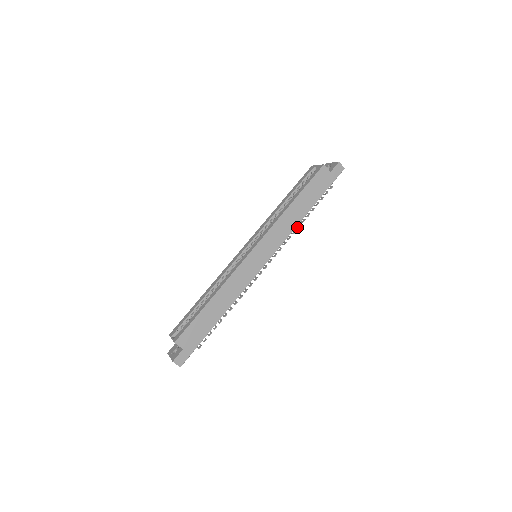
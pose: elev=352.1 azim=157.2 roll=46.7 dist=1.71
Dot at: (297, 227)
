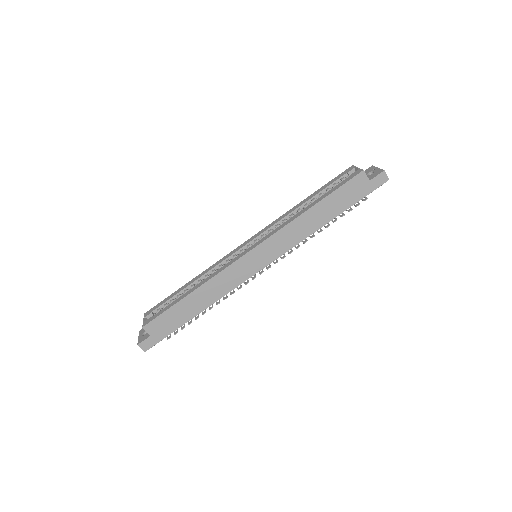
Dot at: (310, 236)
